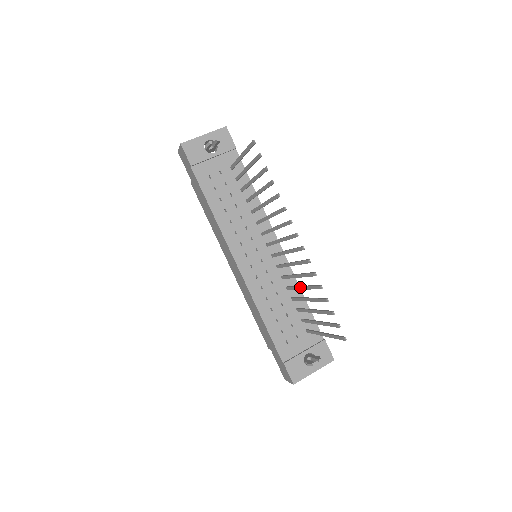
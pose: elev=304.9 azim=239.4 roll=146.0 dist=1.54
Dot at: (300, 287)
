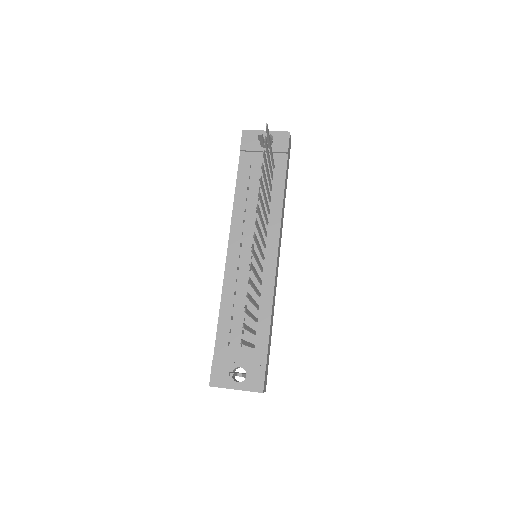
Dot at: occluded
